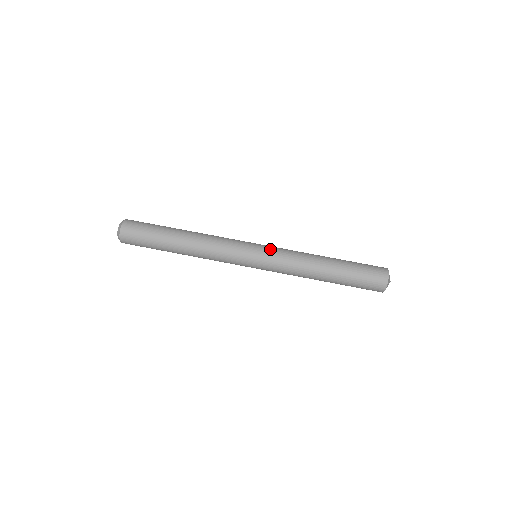
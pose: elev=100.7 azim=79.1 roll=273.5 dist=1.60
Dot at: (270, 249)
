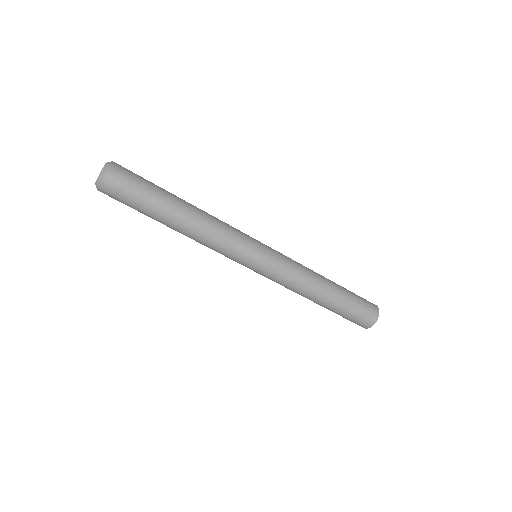
Dot at: (270, 269)
